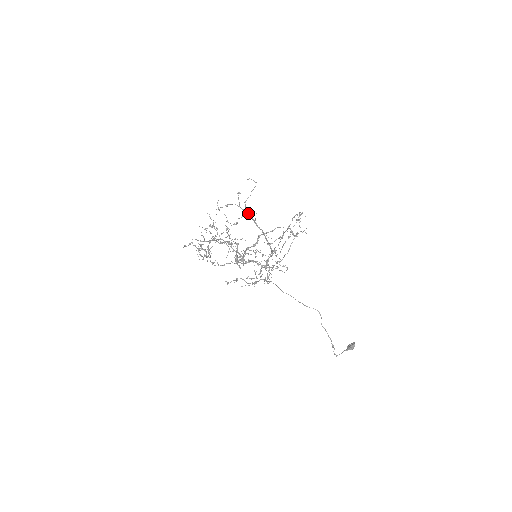
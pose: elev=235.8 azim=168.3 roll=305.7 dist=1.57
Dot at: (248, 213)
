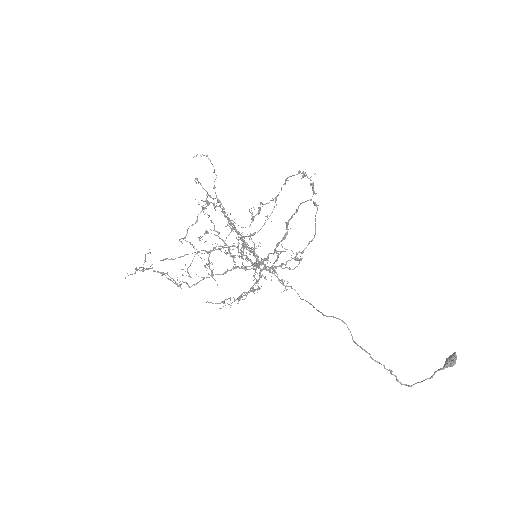
Dot at: (209, 202)
